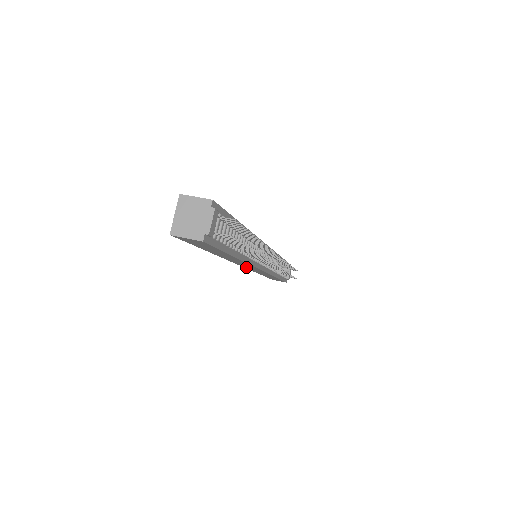
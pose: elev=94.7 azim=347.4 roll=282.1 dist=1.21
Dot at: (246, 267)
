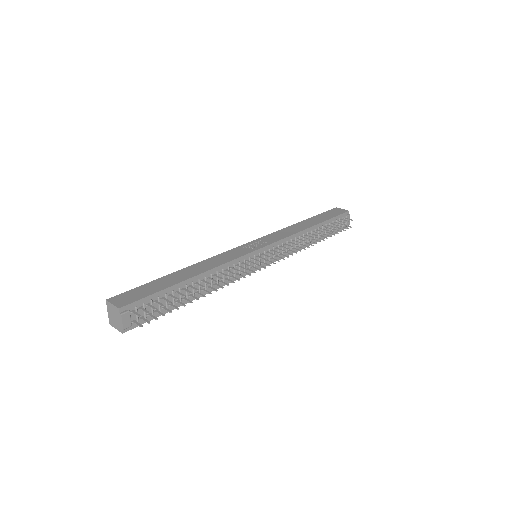
Dot at: occluded
